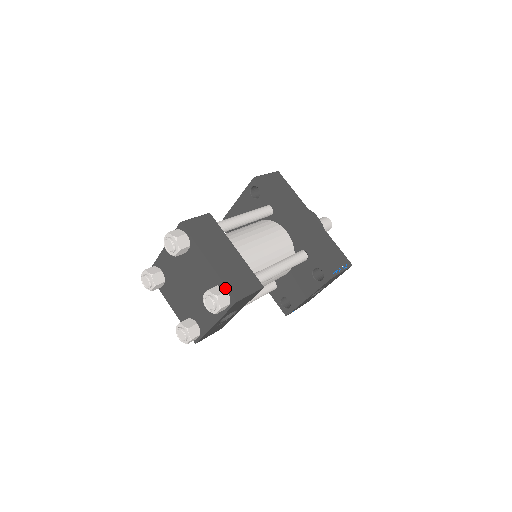
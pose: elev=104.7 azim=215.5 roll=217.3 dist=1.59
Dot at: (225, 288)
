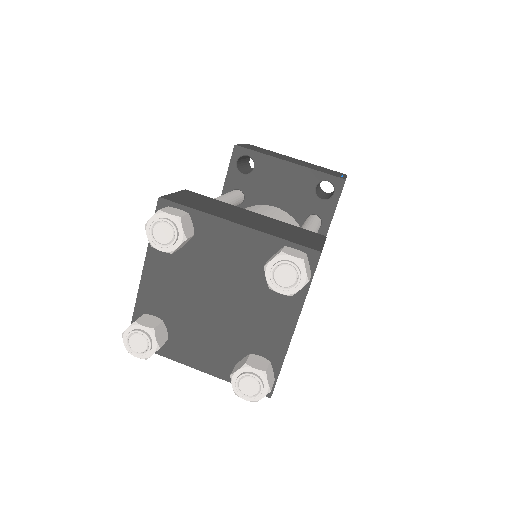
Dot at: (275, 373)
